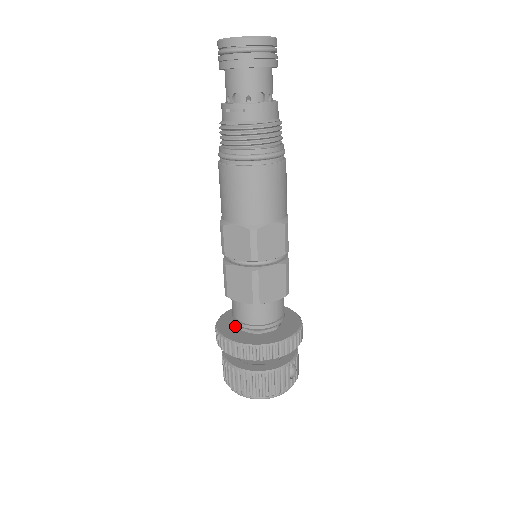
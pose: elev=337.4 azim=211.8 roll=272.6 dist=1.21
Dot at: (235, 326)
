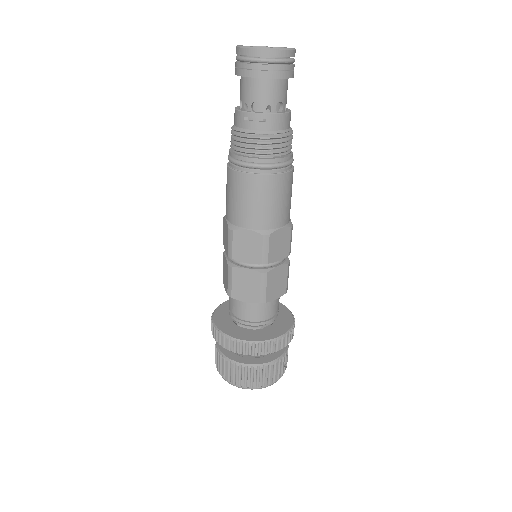
Dot at: (233, 323)
